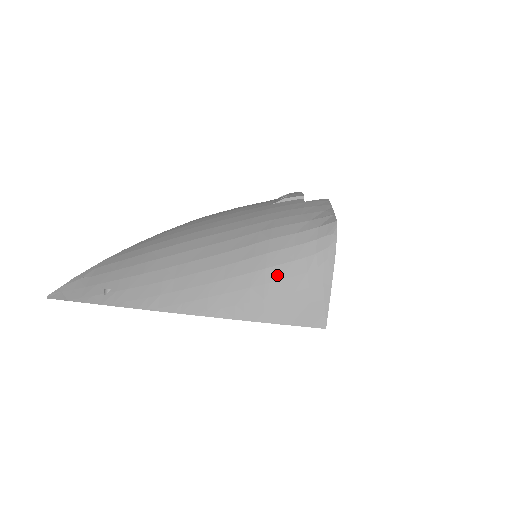
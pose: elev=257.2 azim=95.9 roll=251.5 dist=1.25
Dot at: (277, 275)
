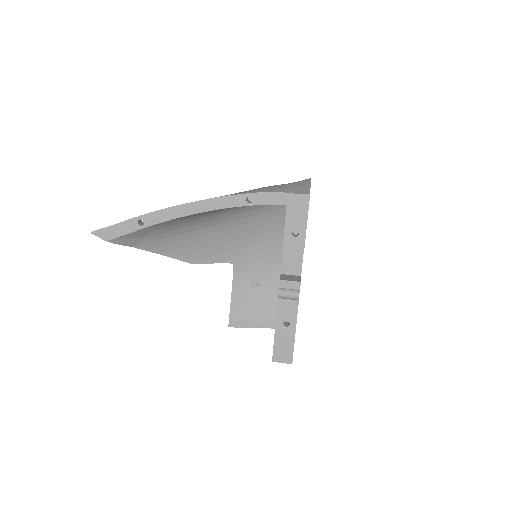
Dot at: occluded
